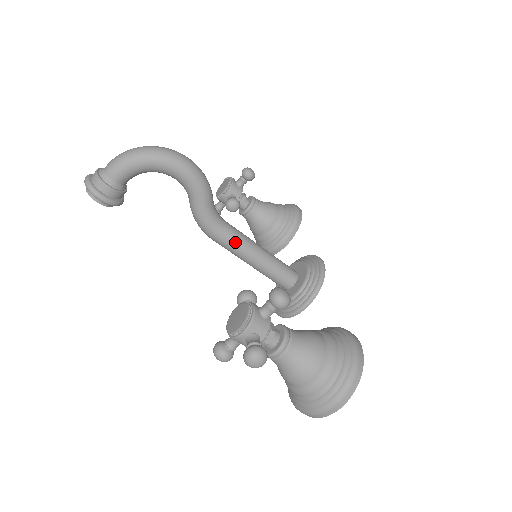
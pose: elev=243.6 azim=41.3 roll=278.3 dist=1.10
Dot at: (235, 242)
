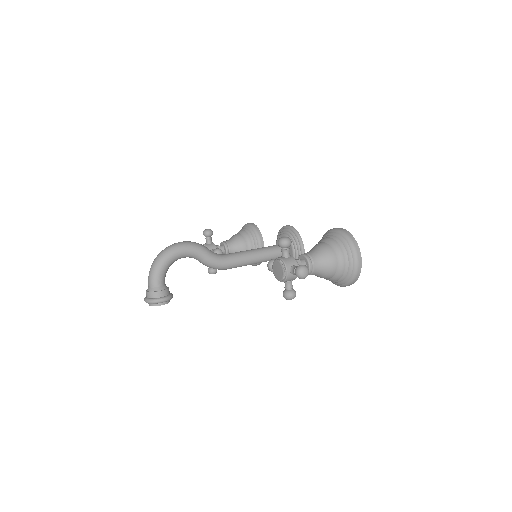
Dot at: (240, 258)
